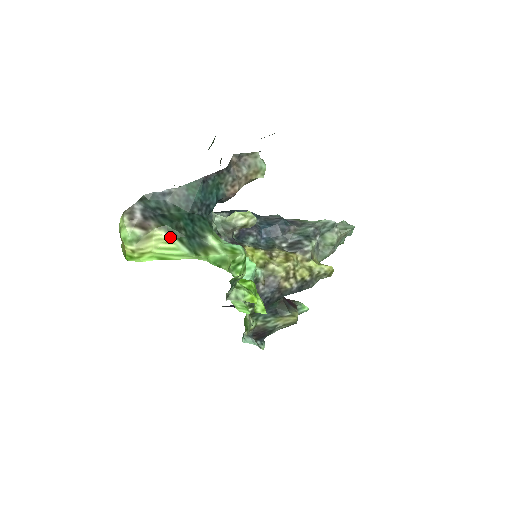
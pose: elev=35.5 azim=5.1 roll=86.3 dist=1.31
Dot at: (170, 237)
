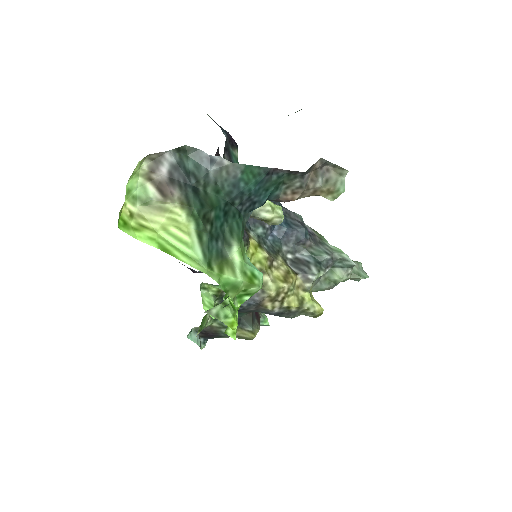
Dot at: (189, 224)
